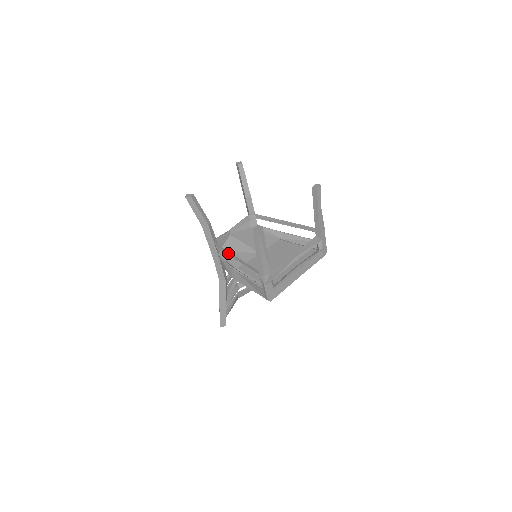
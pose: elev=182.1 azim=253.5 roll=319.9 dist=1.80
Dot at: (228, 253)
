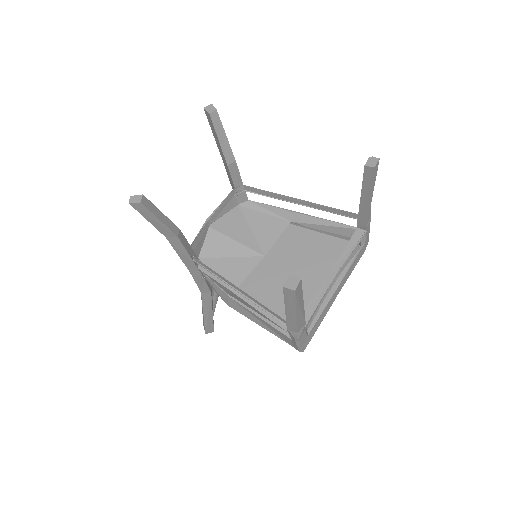
Dot at: (218, 276)
